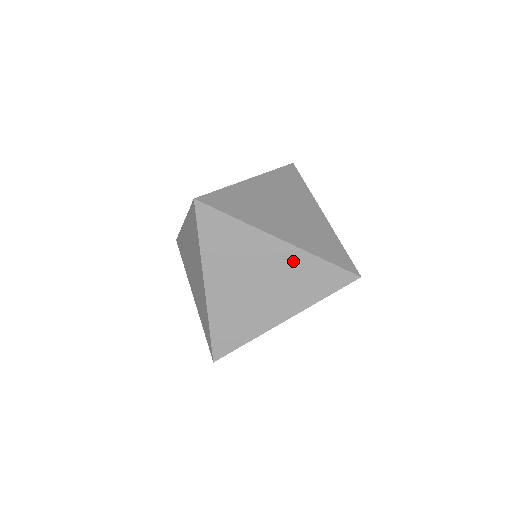
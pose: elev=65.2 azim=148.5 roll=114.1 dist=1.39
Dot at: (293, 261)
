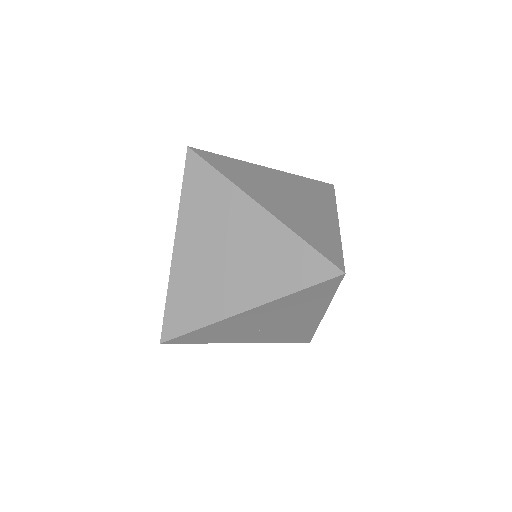
Dot at: (269, 235)
